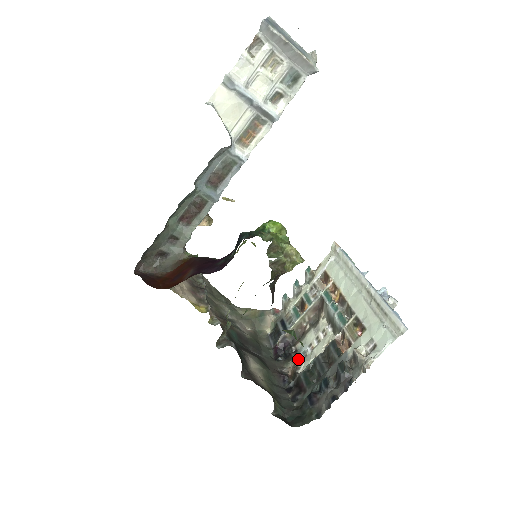
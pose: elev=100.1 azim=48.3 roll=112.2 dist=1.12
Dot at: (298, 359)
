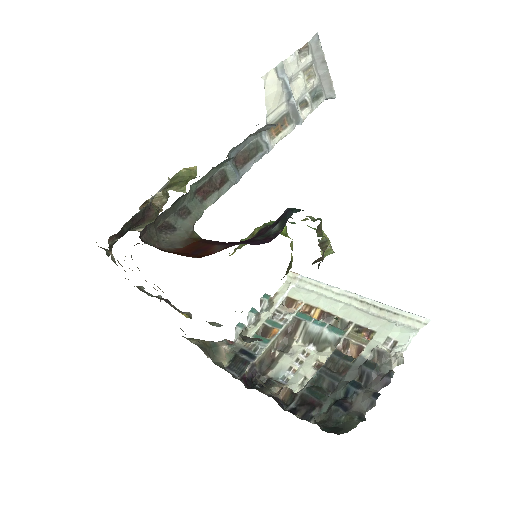
Dot at: (281, 384)
